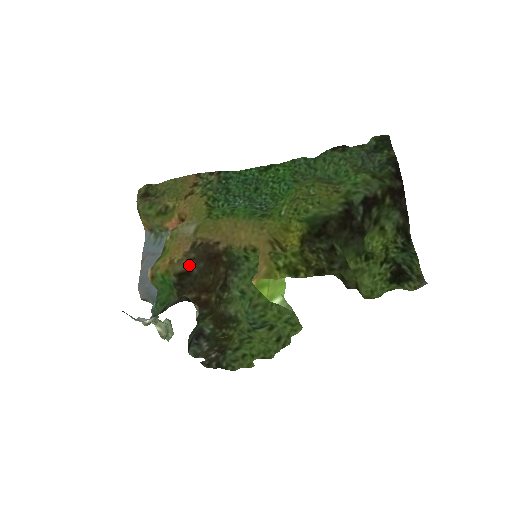
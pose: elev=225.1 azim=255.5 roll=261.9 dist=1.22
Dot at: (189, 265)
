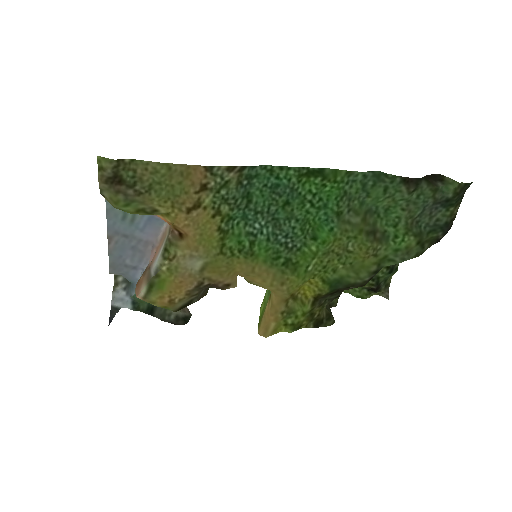
Dot at: (190, 299)
